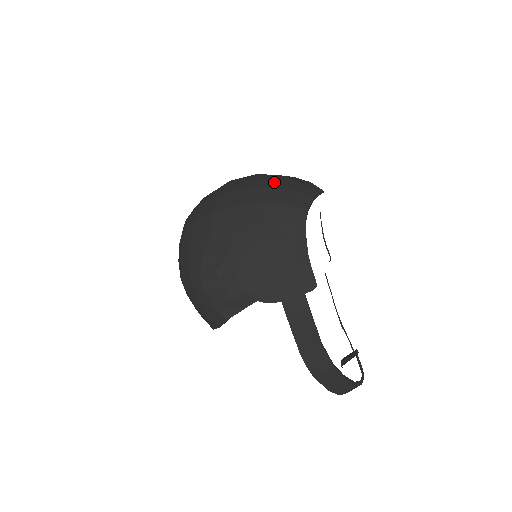
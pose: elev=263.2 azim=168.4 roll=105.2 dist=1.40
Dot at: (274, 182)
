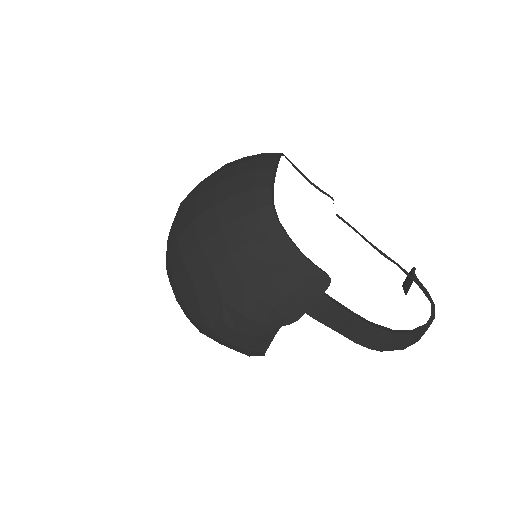
Dot at: (221, 190)
